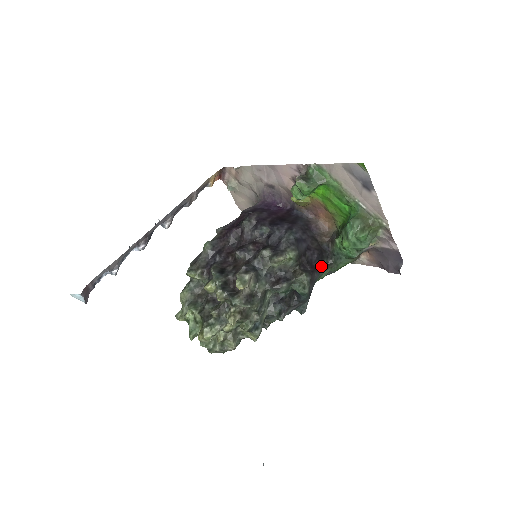
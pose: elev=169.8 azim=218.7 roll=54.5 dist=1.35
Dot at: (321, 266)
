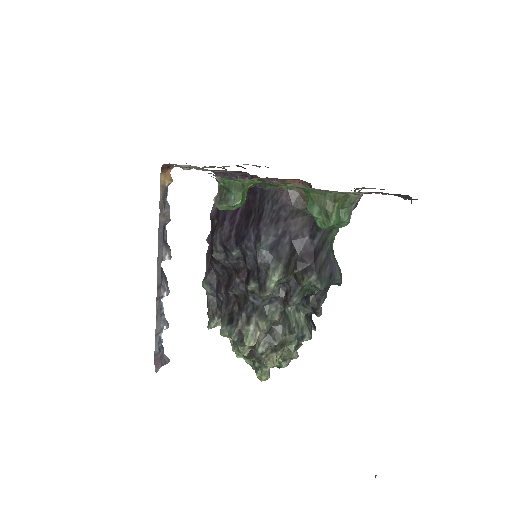
Dot at: (323, 235)
